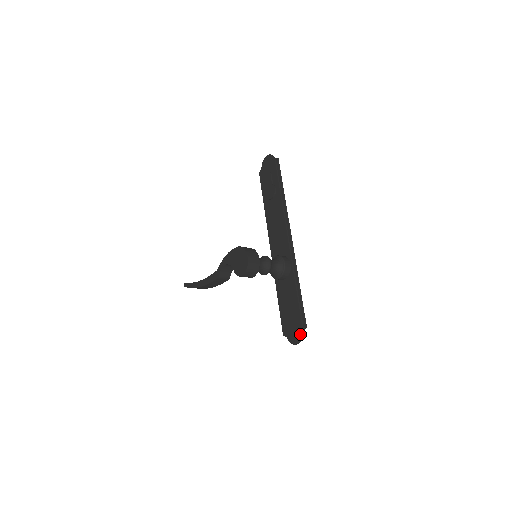
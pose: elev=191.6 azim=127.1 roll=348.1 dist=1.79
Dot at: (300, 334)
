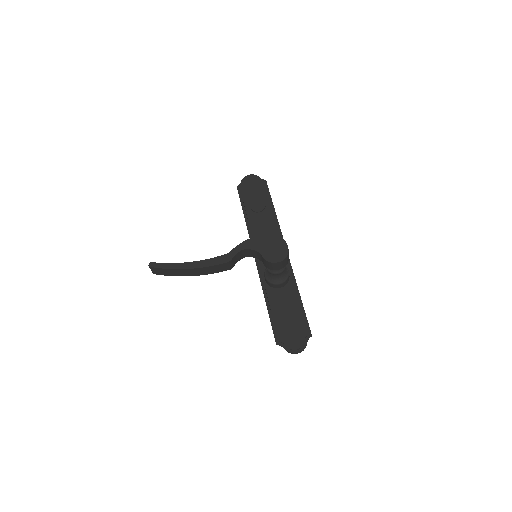
Dot at: (304, 342)
